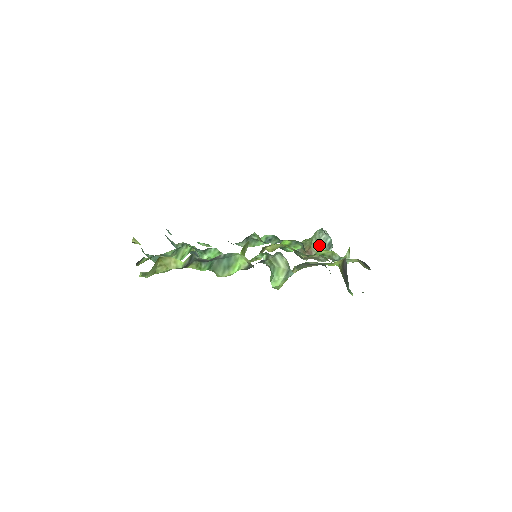
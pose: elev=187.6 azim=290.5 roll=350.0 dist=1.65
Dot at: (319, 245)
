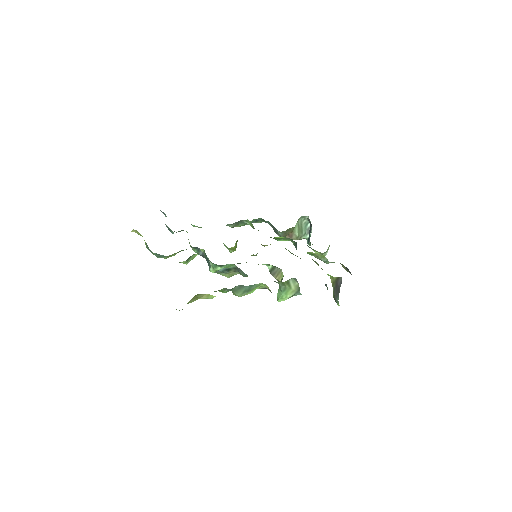
Dot at: (300, 230)
